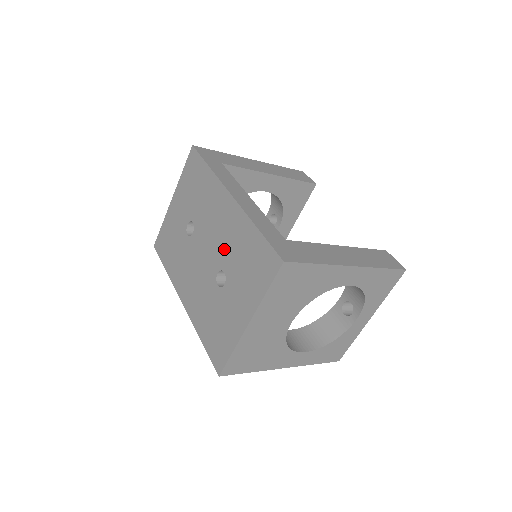
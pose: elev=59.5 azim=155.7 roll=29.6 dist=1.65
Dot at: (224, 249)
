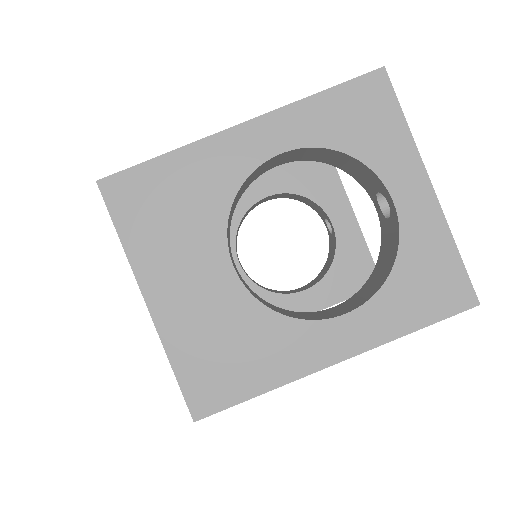
Dot at: occluded
